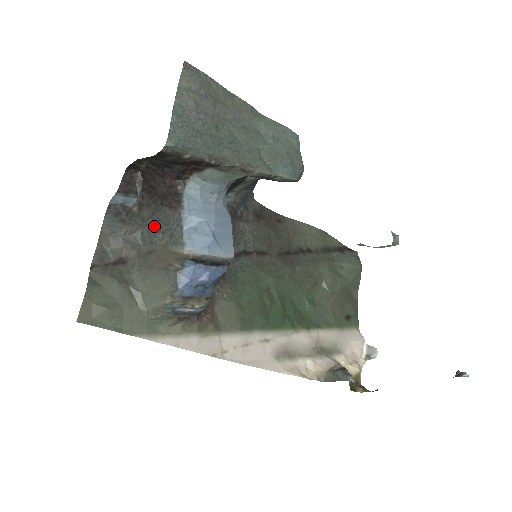
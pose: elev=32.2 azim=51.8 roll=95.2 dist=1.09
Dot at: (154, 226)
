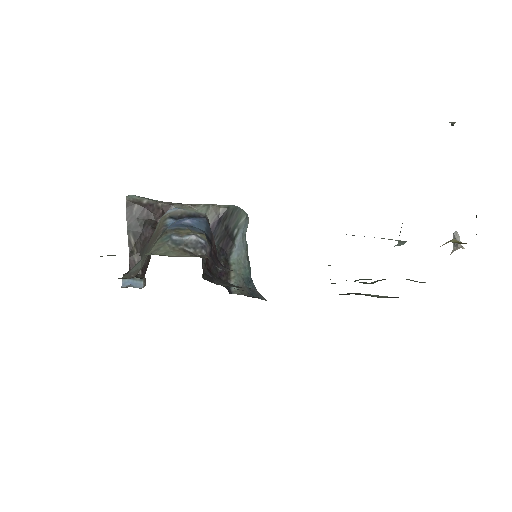
Dot at: occluded
